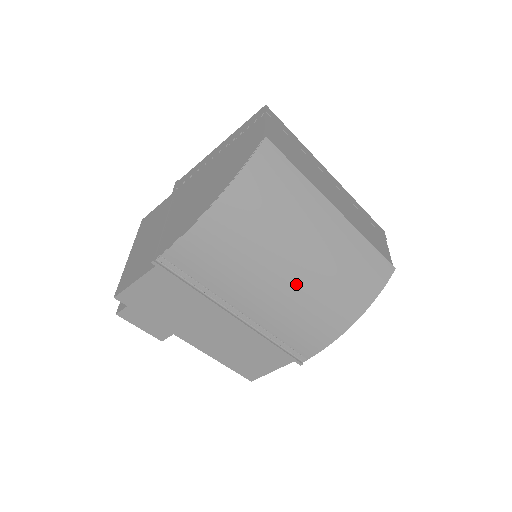
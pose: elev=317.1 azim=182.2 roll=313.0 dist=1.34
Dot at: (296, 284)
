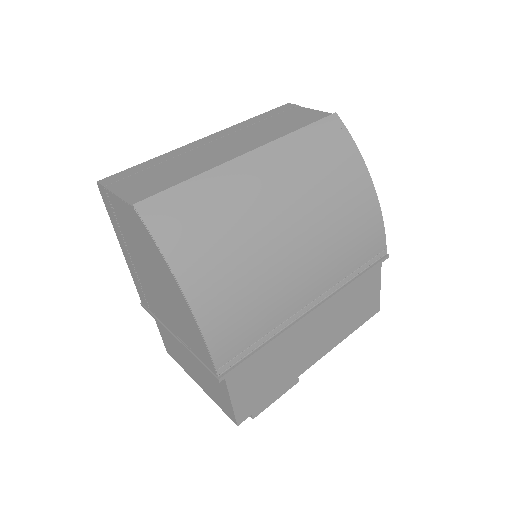
Dot at: (307, 233)
